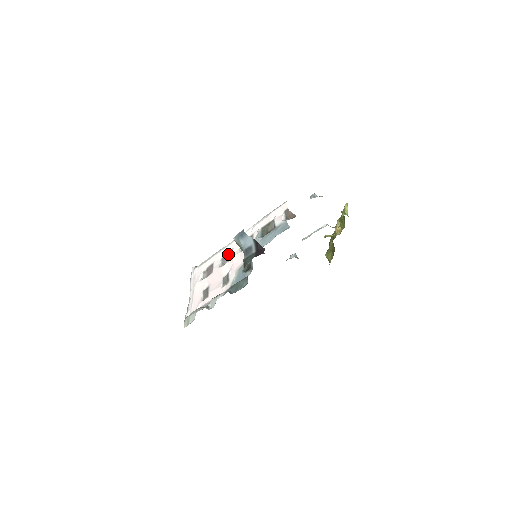
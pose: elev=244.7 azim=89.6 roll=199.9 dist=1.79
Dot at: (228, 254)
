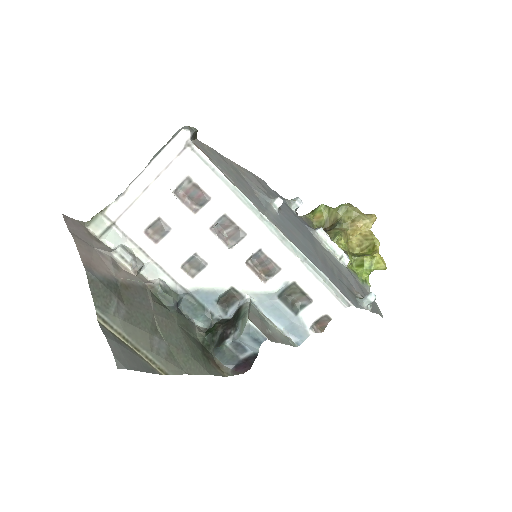
Dot at: (237, 227)
